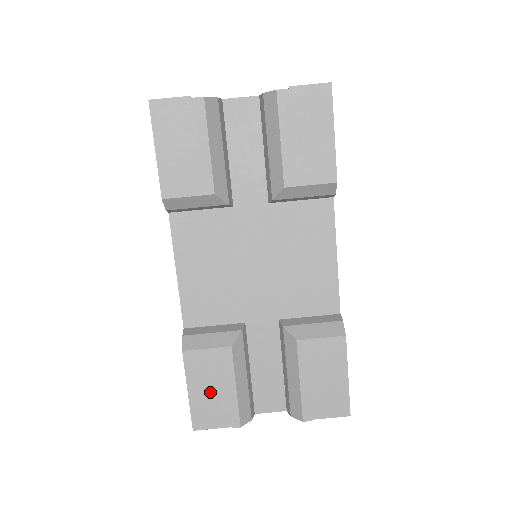
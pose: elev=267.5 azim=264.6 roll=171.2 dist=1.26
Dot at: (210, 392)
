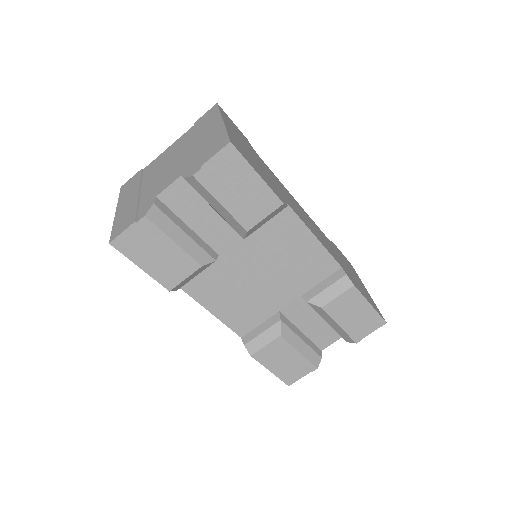
Dot at: (285, 364)
